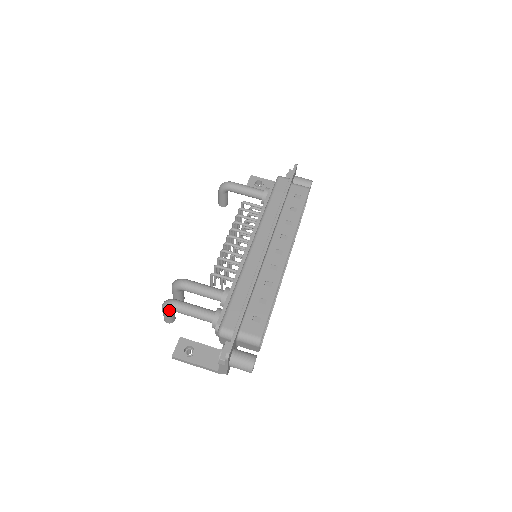
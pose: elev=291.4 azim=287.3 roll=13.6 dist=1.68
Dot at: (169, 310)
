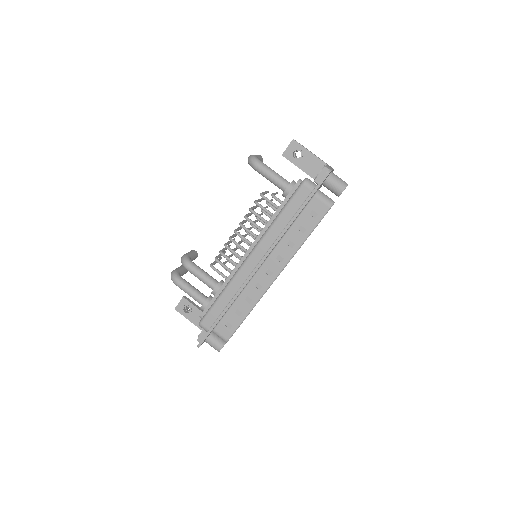
Dot at: occluded
